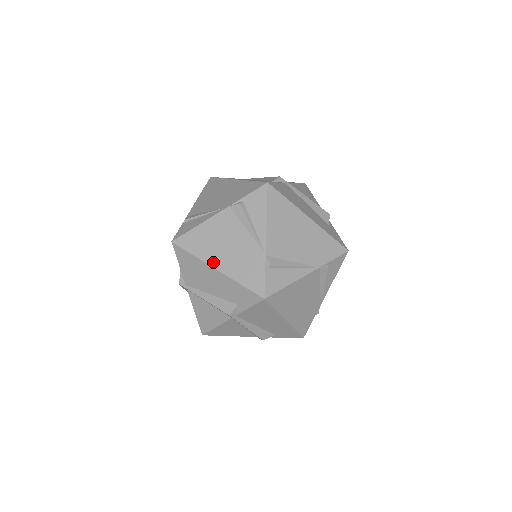
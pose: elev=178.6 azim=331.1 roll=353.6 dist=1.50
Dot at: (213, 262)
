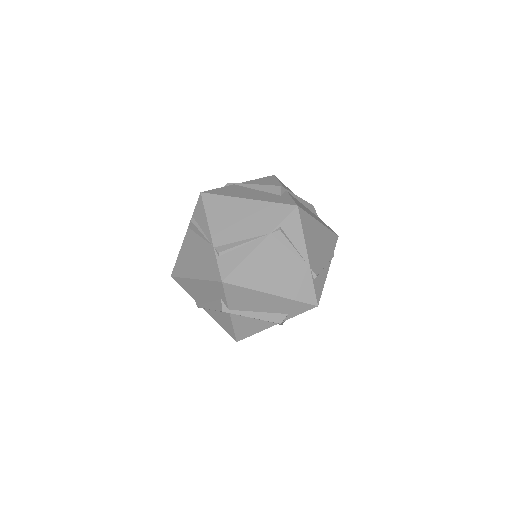
Dot at: (191, 275)
